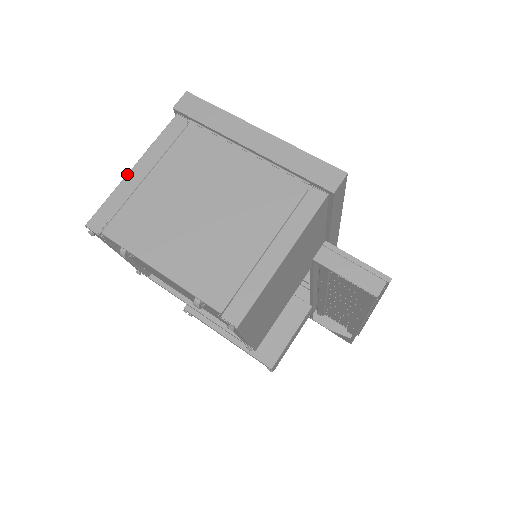
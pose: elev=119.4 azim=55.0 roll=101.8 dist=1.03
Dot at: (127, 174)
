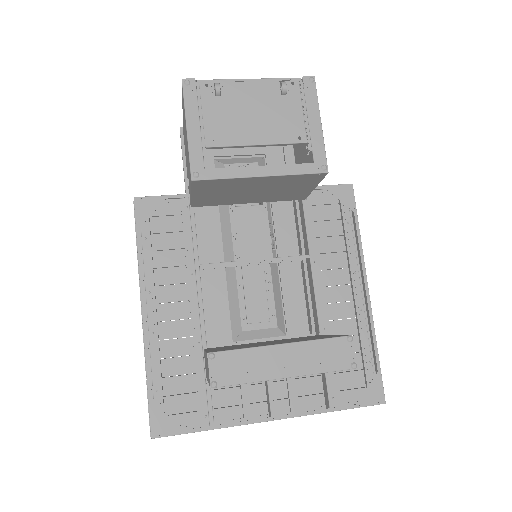
Dot at: occluded
